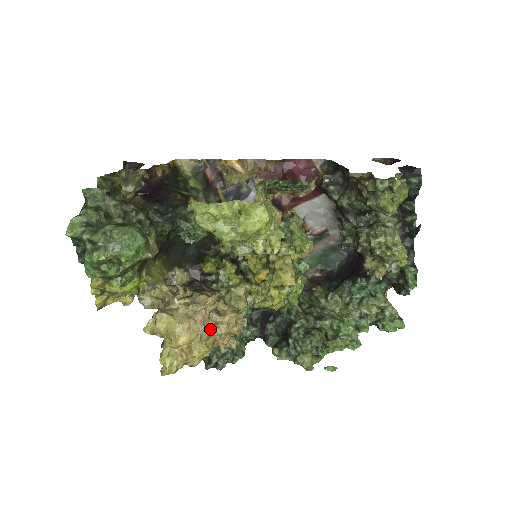
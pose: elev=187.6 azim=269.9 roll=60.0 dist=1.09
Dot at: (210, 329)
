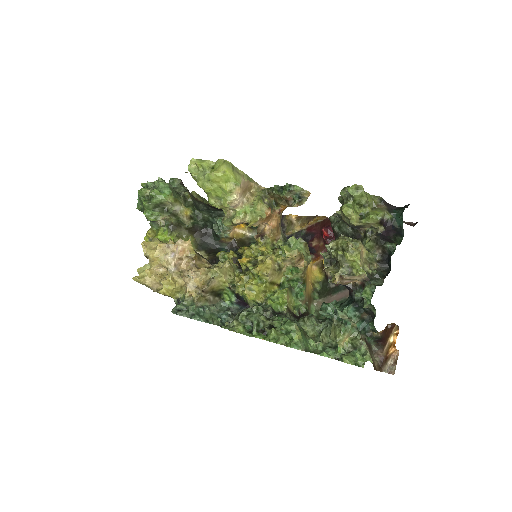
Dot at: (183, 272)
